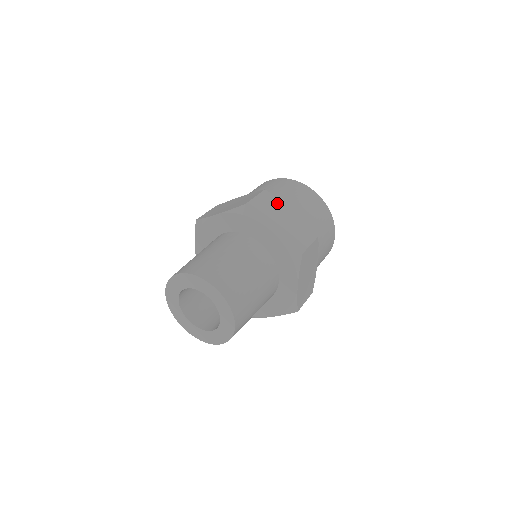
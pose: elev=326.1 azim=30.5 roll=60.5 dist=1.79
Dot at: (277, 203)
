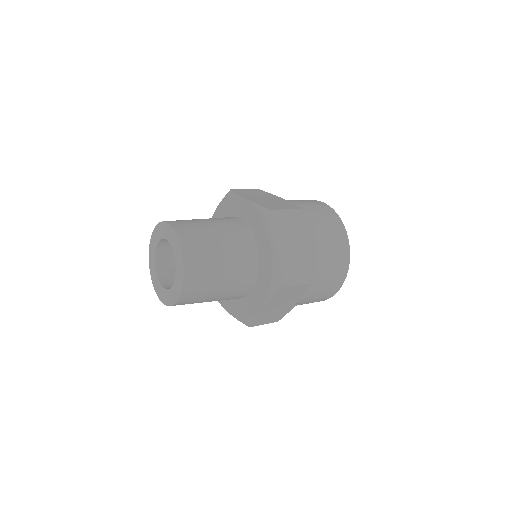
Dot at: (267, 194)
